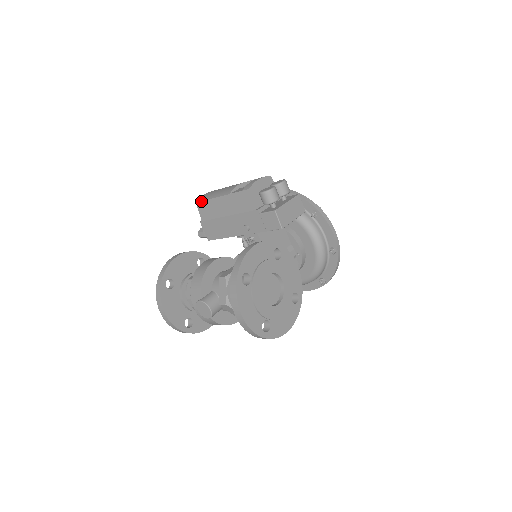
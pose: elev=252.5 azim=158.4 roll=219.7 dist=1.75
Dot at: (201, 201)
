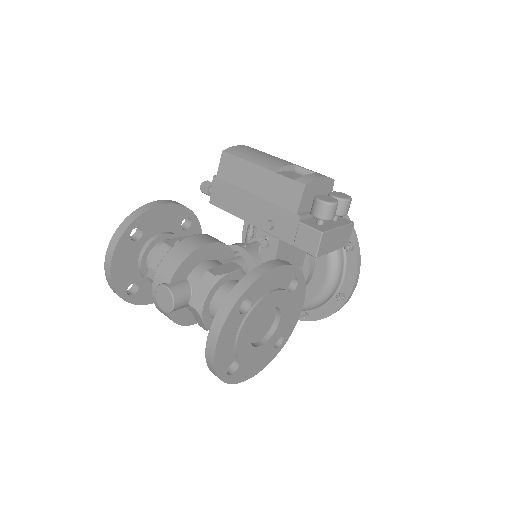
Dot at: (231, 154)
